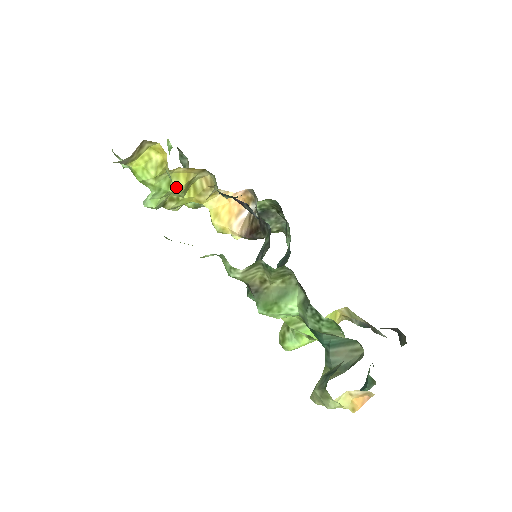
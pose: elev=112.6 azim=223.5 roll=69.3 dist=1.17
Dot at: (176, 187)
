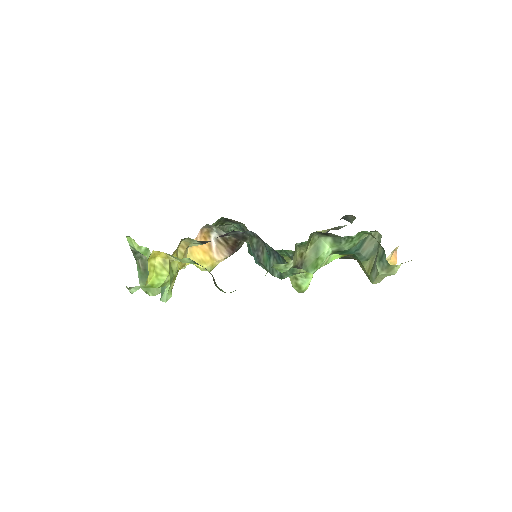
Dot at: (175, 269)
